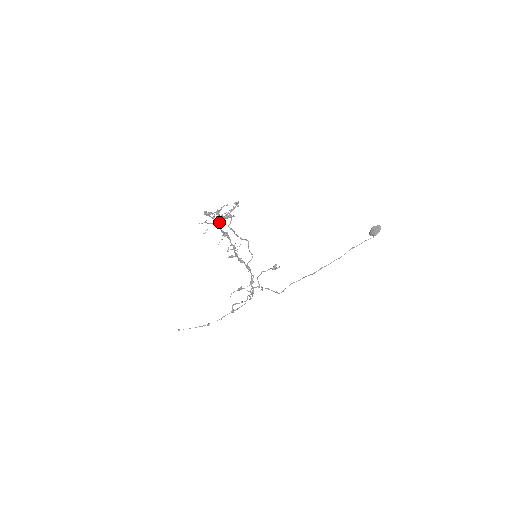
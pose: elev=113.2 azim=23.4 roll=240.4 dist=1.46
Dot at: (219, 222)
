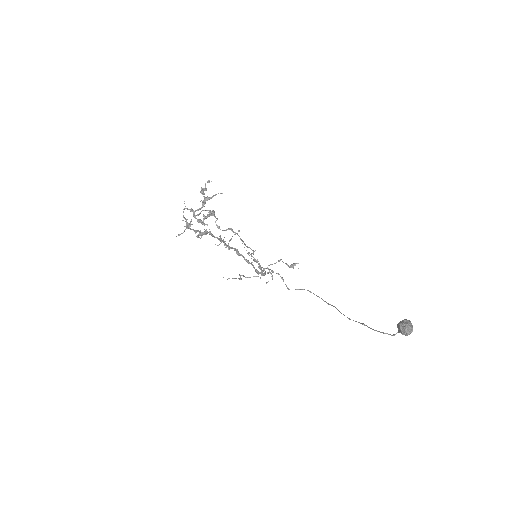
Dot at: (186, 226)
